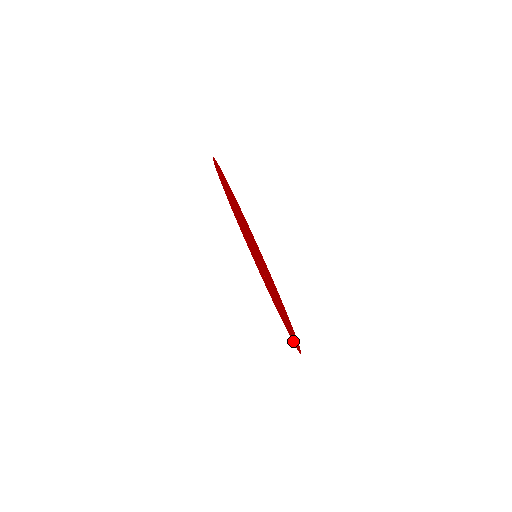
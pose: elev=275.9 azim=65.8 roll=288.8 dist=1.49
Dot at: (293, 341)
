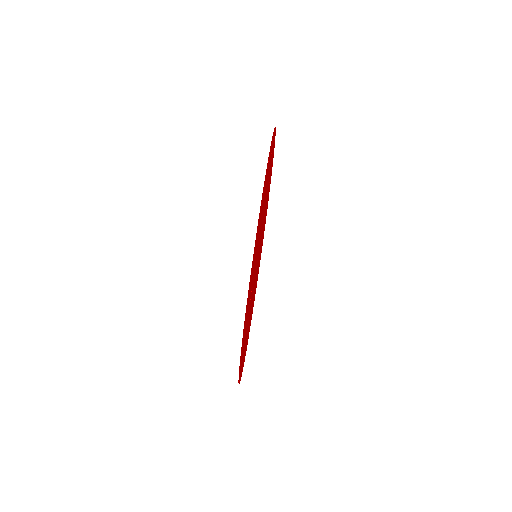
Dot at: (251, 269)
